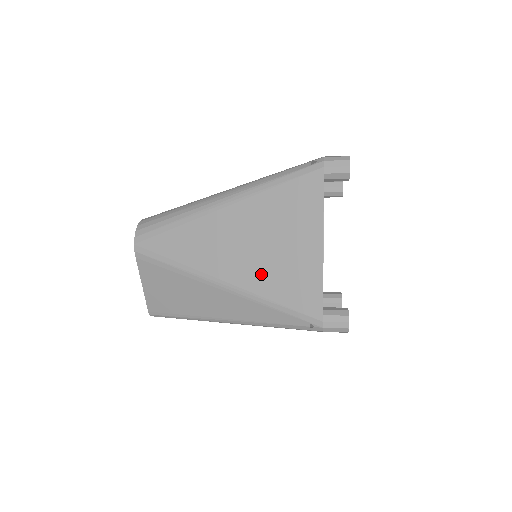
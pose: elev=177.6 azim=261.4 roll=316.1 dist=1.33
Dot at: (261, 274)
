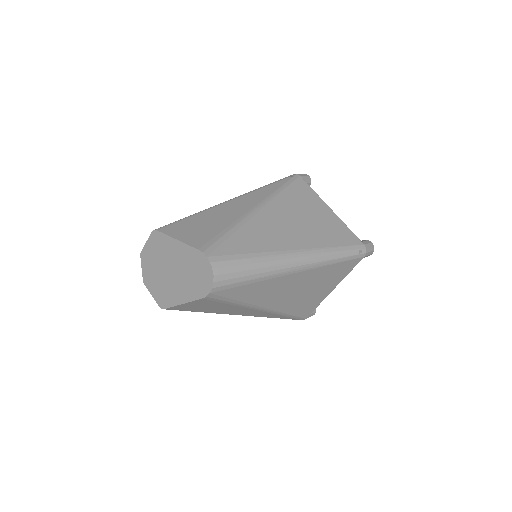
Dot at: (292, 304)
